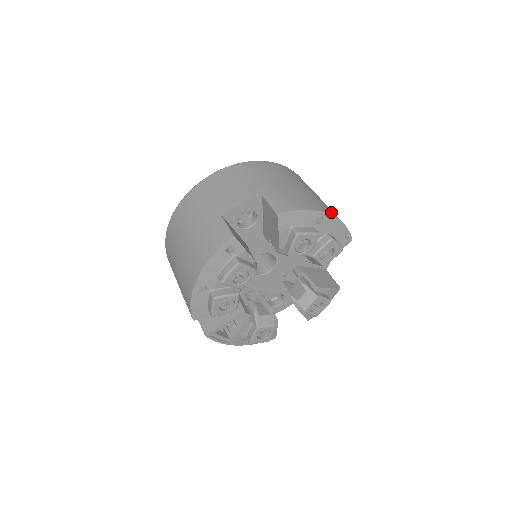
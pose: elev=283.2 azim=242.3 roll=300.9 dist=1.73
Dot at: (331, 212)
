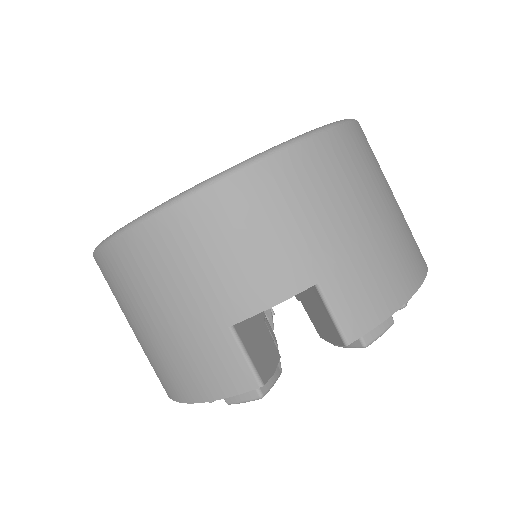
Dot at: (418, 267)
